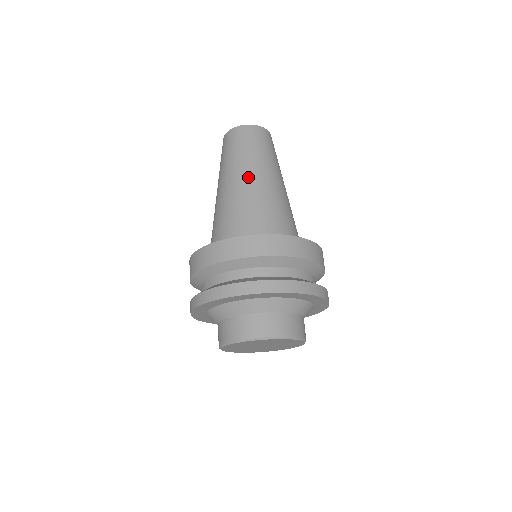
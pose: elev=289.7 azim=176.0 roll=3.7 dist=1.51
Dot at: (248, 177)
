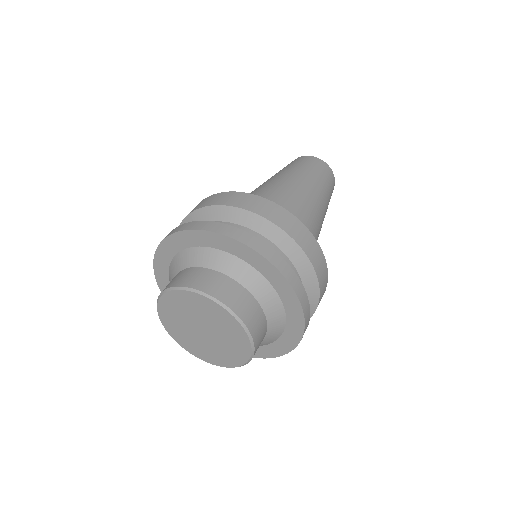
Dot at: occluded
